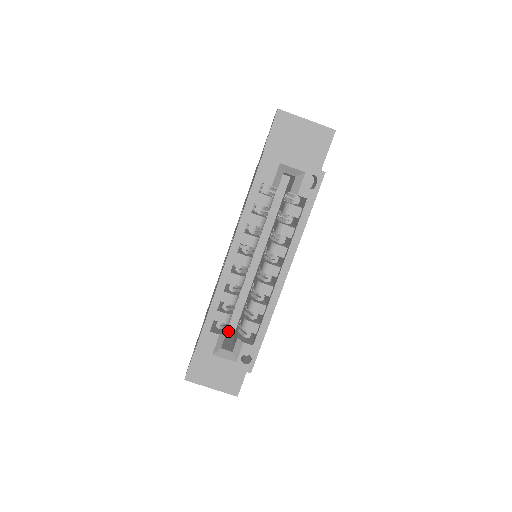
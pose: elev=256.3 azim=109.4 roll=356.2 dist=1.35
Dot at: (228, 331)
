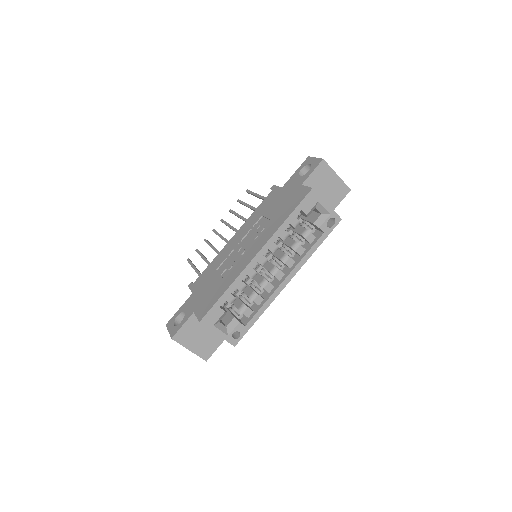
Dot at: occluded
